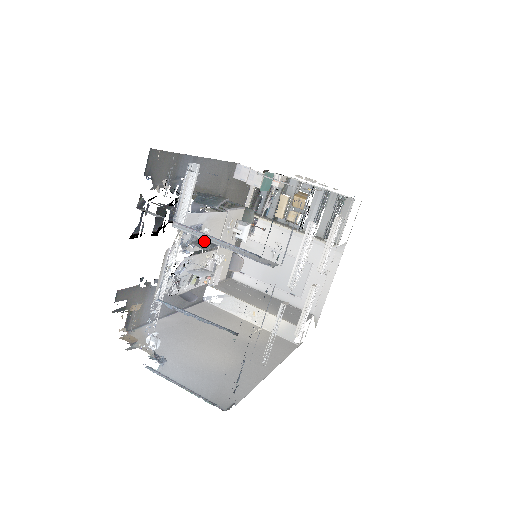
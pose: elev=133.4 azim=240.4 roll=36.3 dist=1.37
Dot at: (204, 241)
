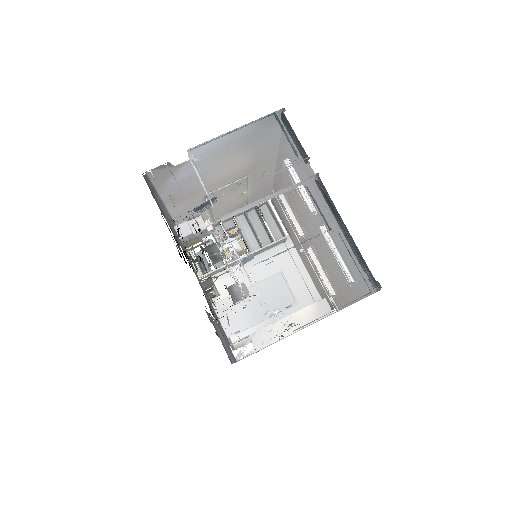
Dot at: occluded
